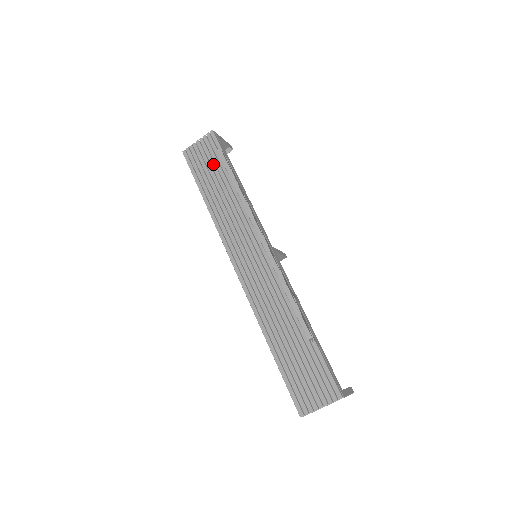
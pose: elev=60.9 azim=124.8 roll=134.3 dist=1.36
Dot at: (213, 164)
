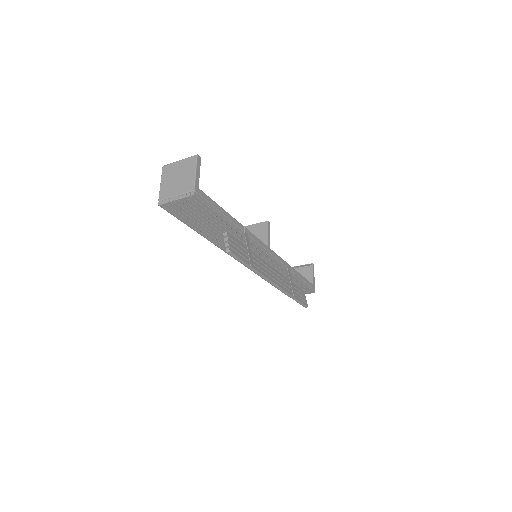
Dot at: (203, 216)
